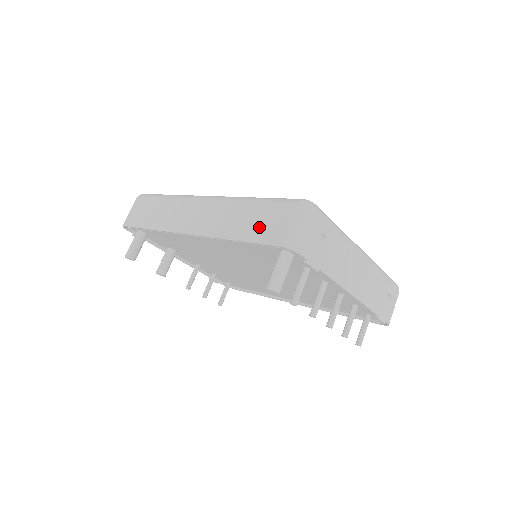
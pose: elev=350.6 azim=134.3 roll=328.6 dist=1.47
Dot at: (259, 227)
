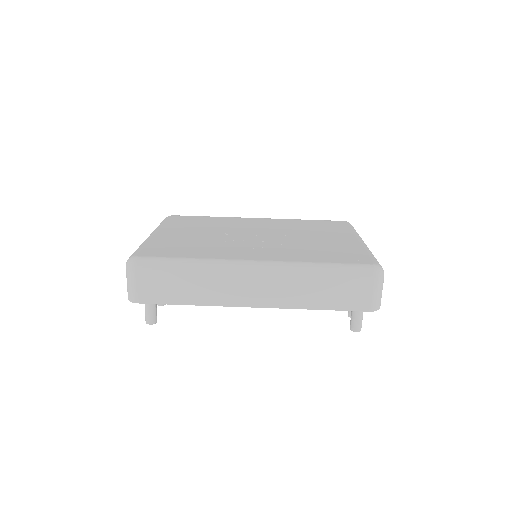
Dot at: (343, 298)
